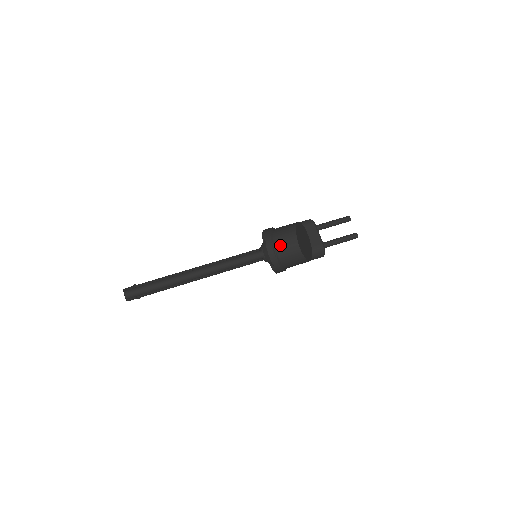
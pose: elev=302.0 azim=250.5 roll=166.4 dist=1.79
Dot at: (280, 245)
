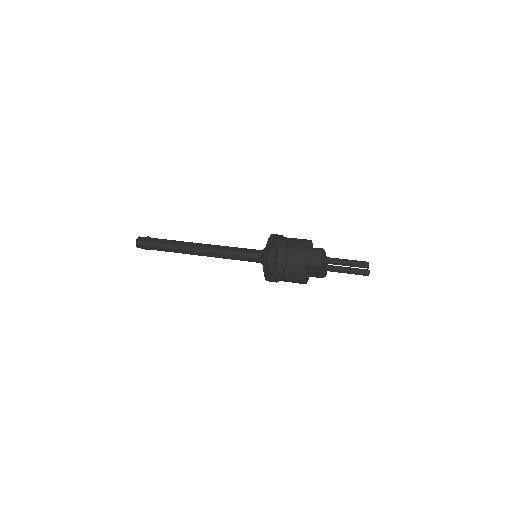
Dot at: occluded
